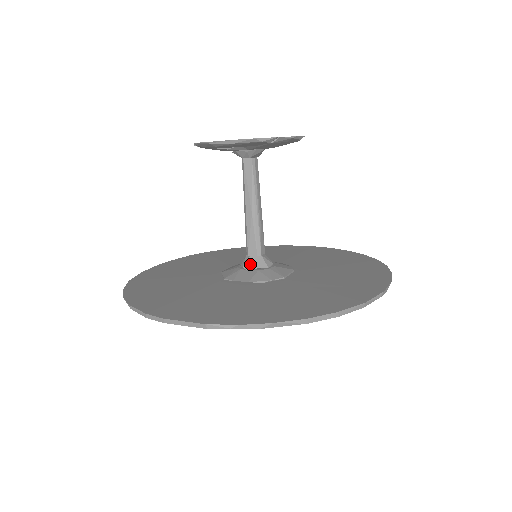
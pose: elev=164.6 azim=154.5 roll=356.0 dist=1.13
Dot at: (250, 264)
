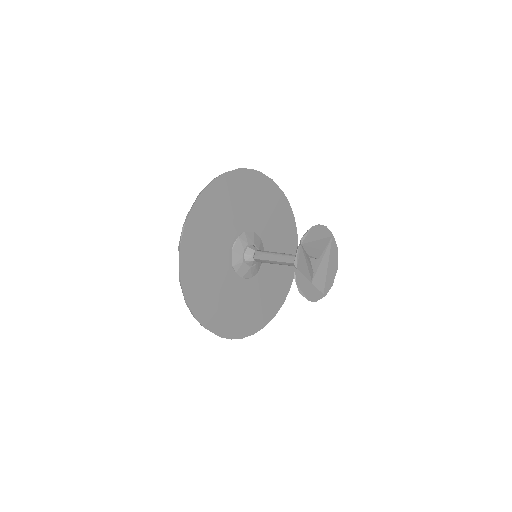
Dot at: (250, 263)
